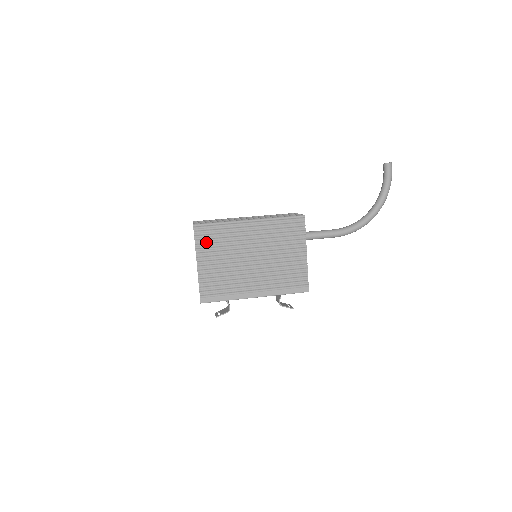
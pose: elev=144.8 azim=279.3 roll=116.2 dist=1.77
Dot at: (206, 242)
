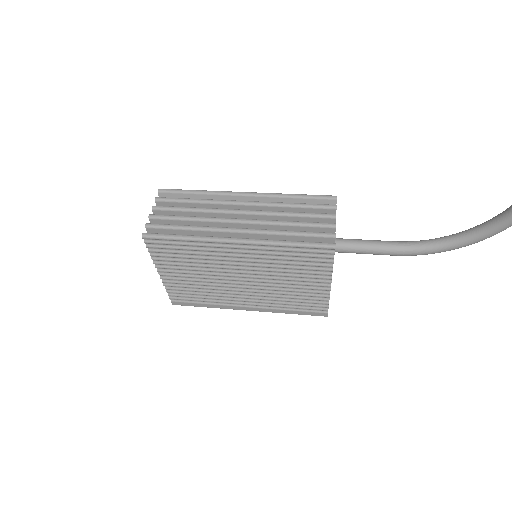
Dot at: (167, 256)
